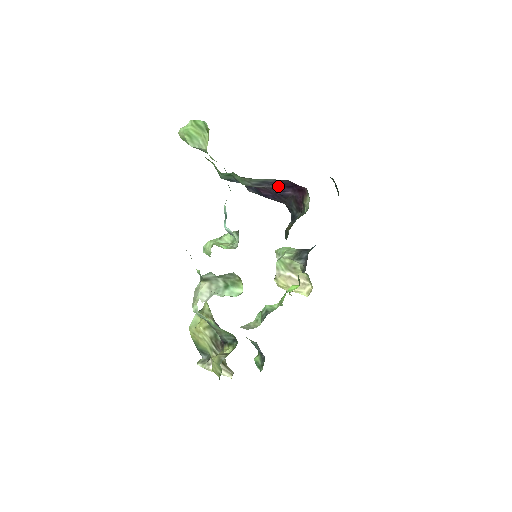
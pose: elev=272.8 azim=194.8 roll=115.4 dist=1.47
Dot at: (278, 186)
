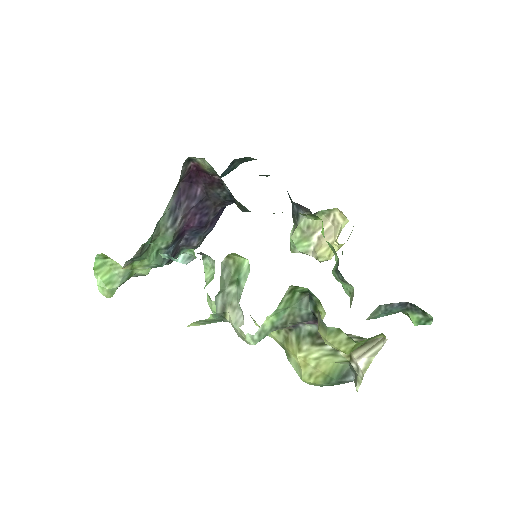
Dot at: (185, 199)
